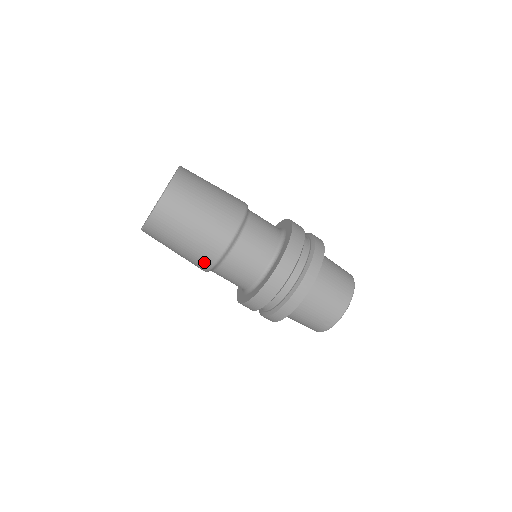
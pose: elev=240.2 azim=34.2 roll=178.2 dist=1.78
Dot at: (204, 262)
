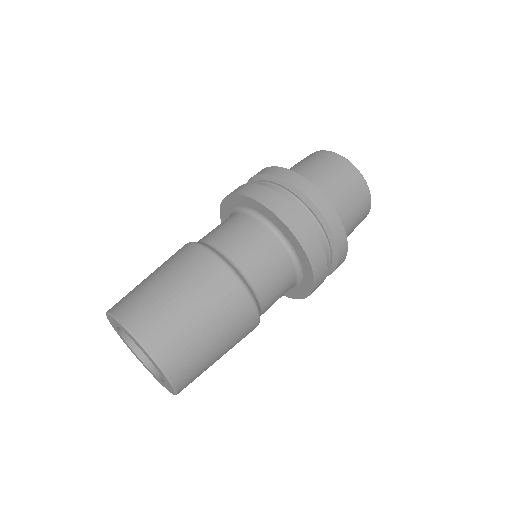
Dot at: occluded
